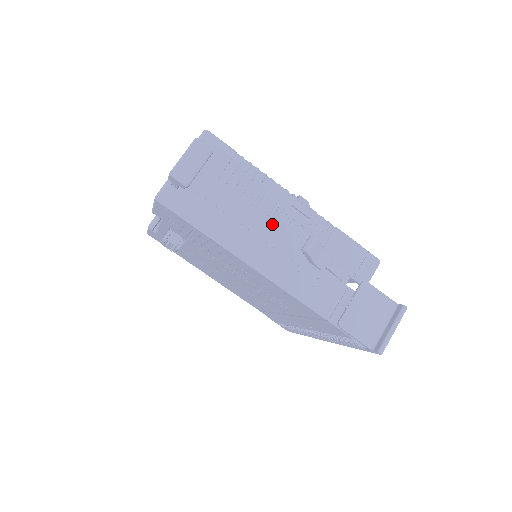
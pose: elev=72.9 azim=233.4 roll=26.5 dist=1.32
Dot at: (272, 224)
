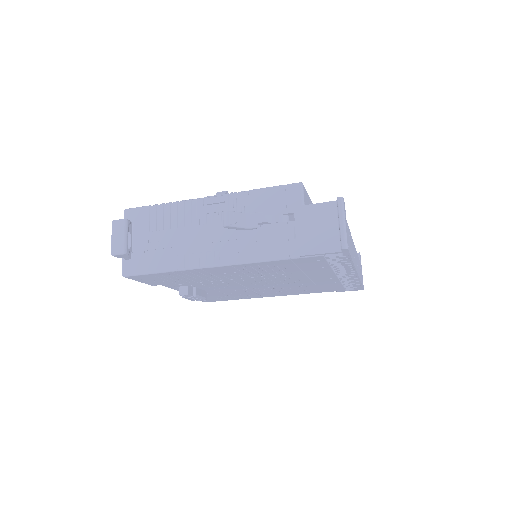
Dot at: (202, 228)
